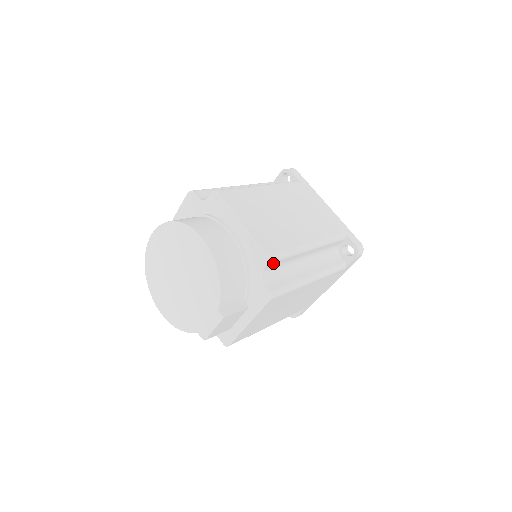
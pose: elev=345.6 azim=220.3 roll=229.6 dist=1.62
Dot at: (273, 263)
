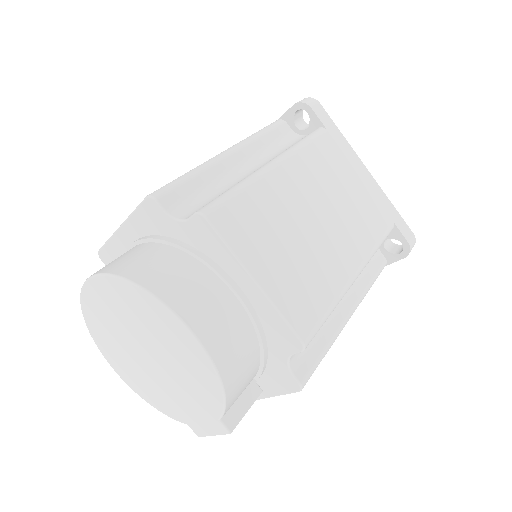
Dot at: occluded
